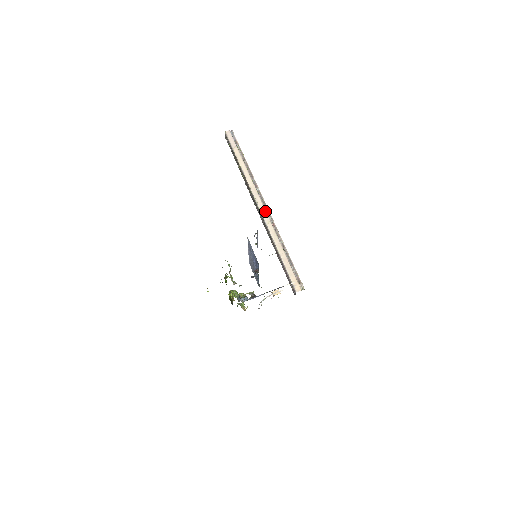
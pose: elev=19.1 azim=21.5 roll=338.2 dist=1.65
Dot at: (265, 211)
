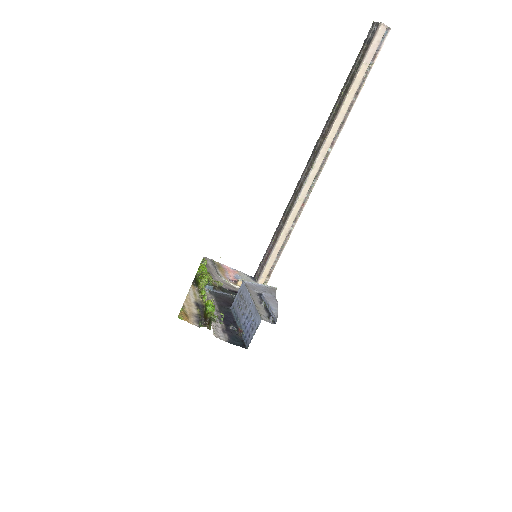
Dot at: (311, 184)
